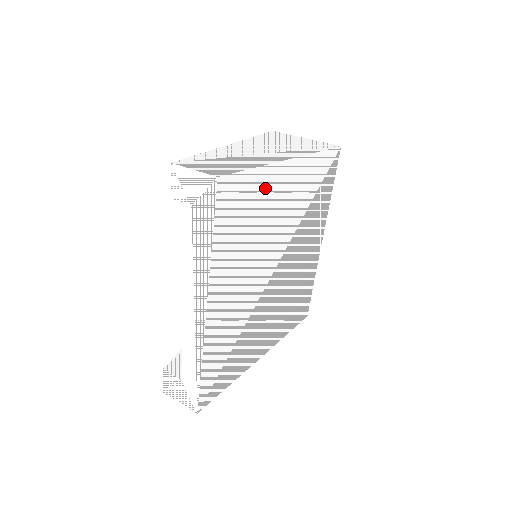
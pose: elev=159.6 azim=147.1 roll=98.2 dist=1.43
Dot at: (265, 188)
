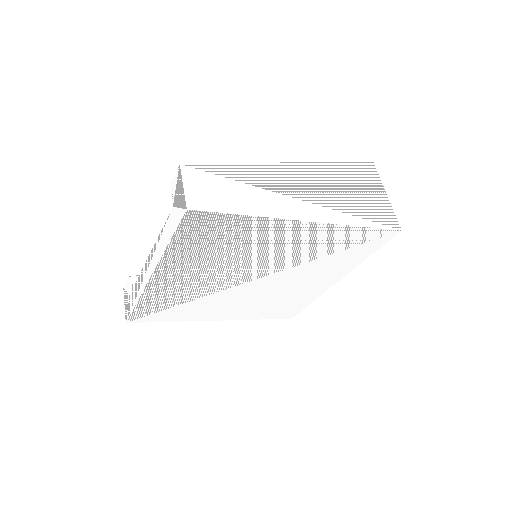
Dot at: (256, 230)
